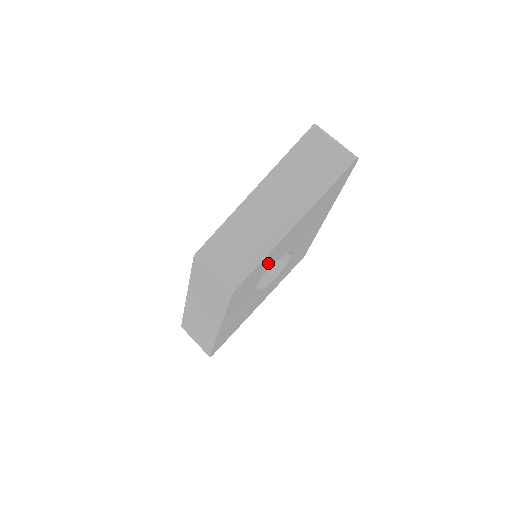
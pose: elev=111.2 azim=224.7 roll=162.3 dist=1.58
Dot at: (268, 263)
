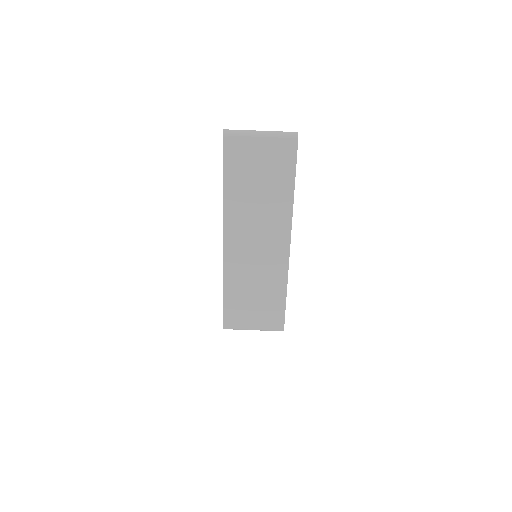
Dot at: occluded
